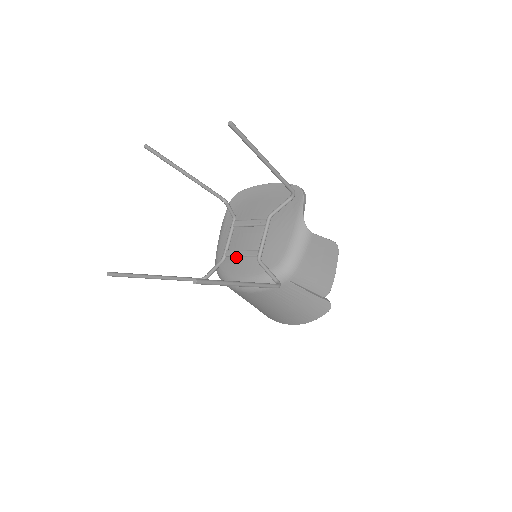
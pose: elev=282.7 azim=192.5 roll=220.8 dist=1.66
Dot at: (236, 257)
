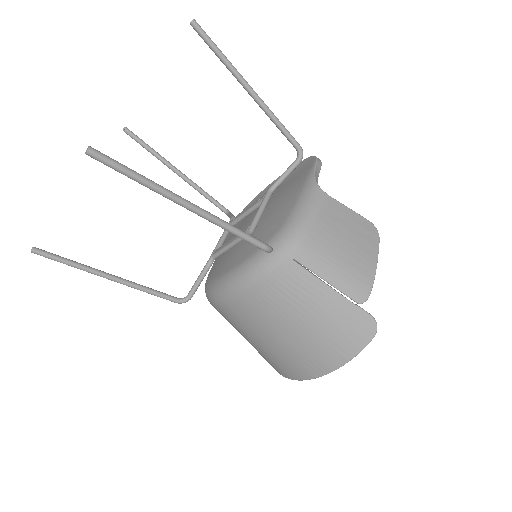
Dot at: (226, 256)
